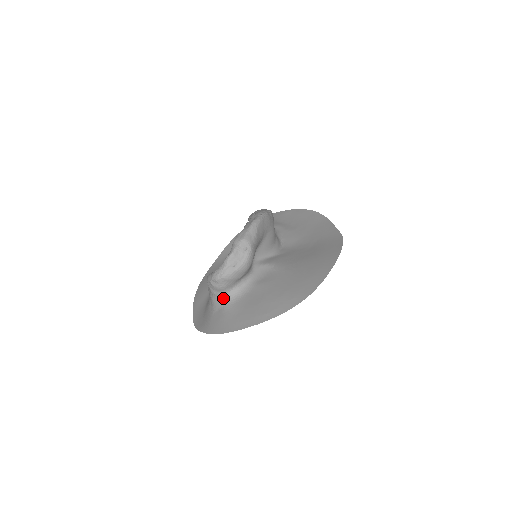
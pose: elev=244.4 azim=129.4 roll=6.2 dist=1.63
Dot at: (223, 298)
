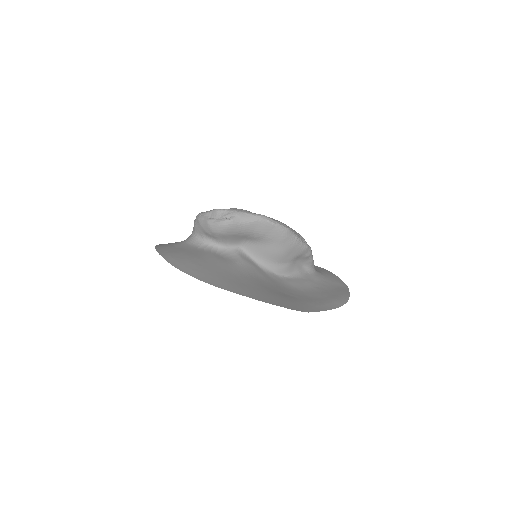
Dot at: (191, 236)
